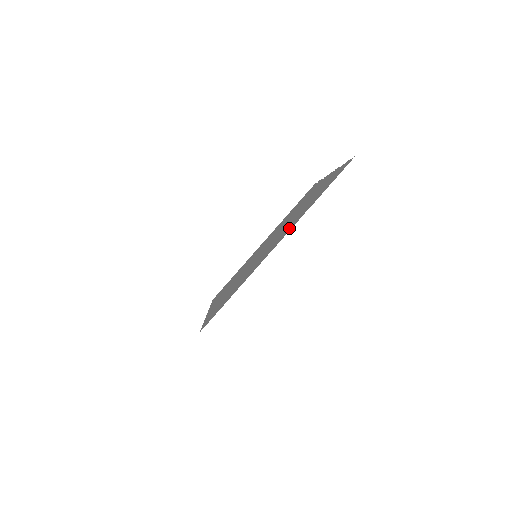
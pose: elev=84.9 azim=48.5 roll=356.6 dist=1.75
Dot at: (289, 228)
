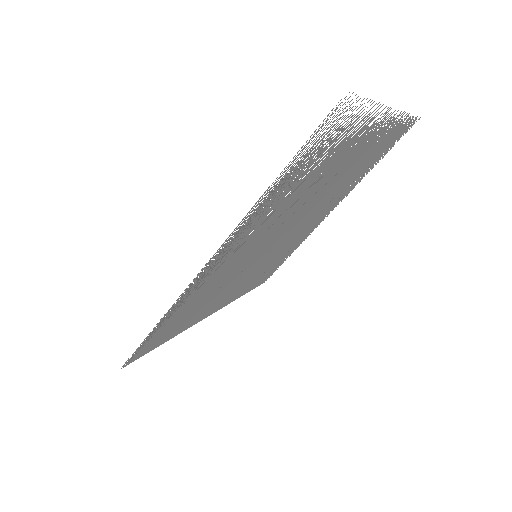
Dot at: (380, 133)
